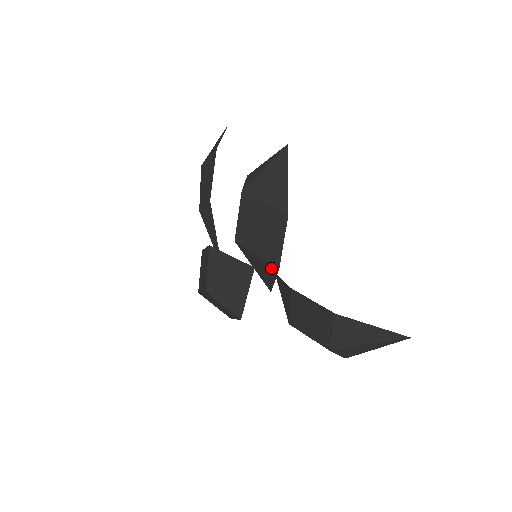
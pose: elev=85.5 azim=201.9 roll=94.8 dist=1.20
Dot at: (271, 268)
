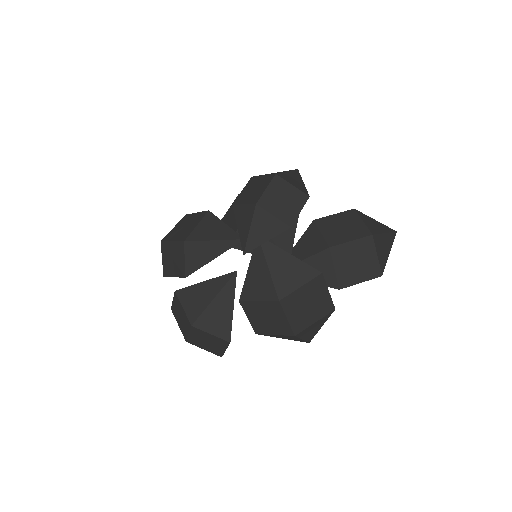
Dot at: occluded
